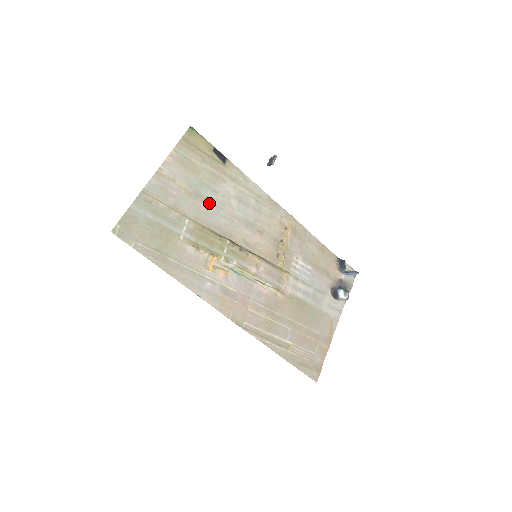
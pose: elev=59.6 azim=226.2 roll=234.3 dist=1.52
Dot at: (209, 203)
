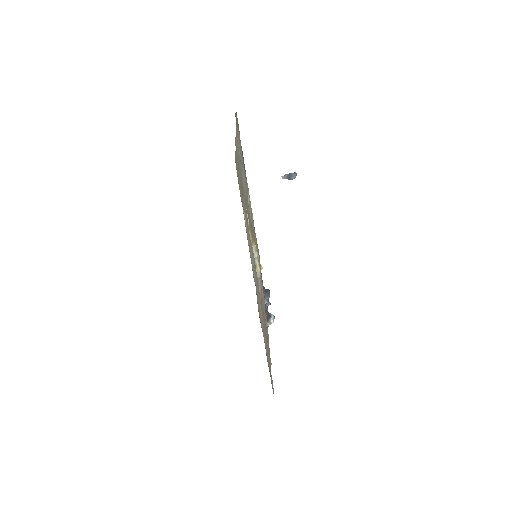
Dot at: occluded
